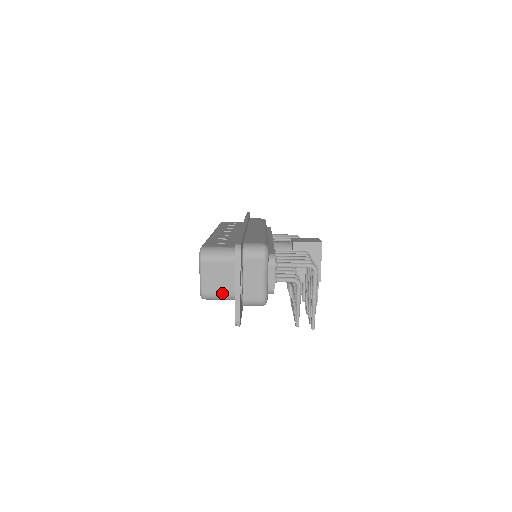
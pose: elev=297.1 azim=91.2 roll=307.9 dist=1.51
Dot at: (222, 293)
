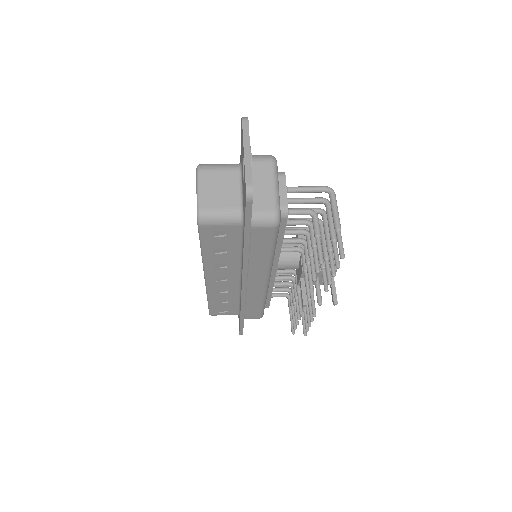
Dot at: (224, 208)
